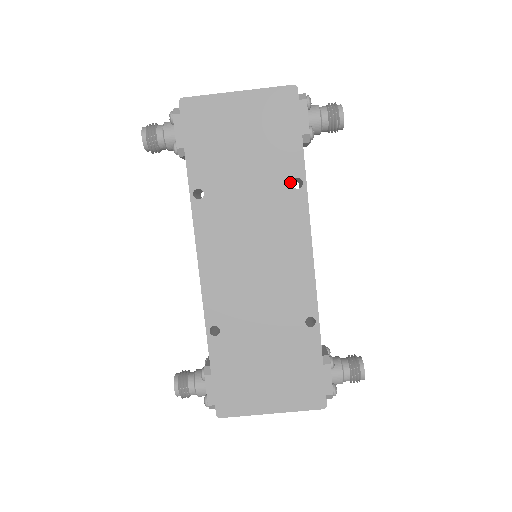
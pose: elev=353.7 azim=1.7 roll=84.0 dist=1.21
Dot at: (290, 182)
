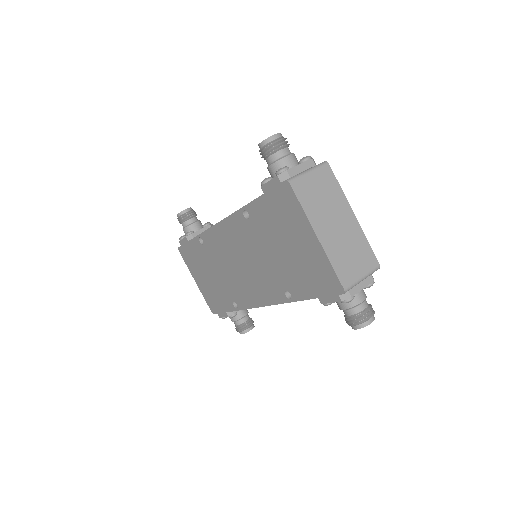
Dot at: (286, 289)
